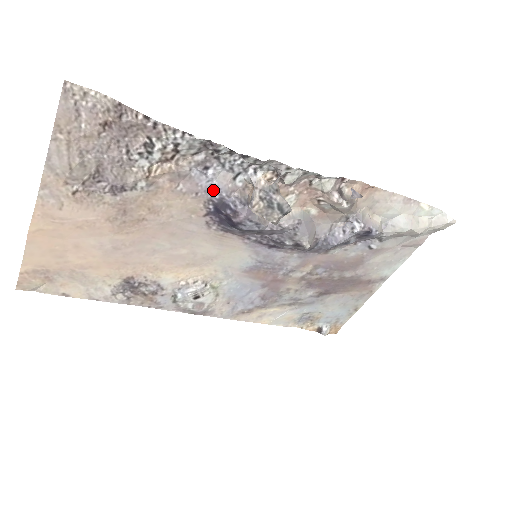
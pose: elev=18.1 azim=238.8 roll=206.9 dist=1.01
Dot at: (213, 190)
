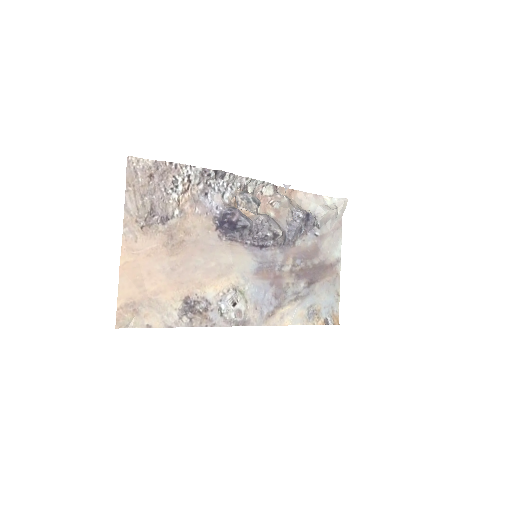
Dot at: (214, 209)
